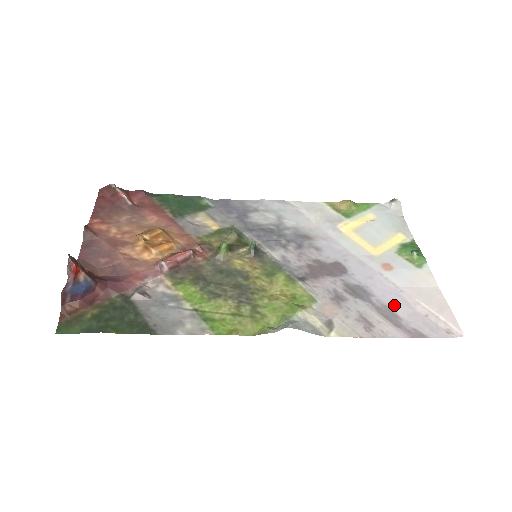
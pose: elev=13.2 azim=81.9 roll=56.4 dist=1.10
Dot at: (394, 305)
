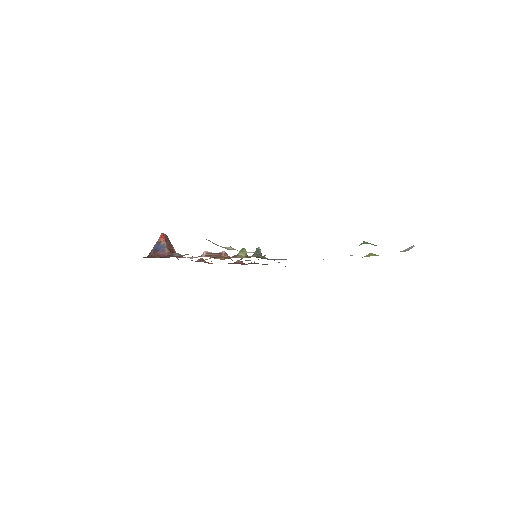
Dot at: occluded
